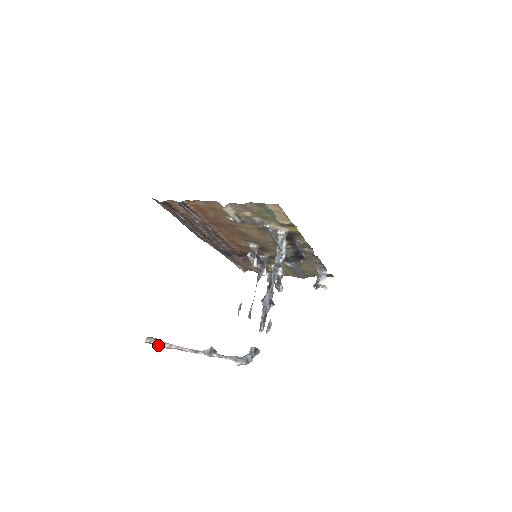
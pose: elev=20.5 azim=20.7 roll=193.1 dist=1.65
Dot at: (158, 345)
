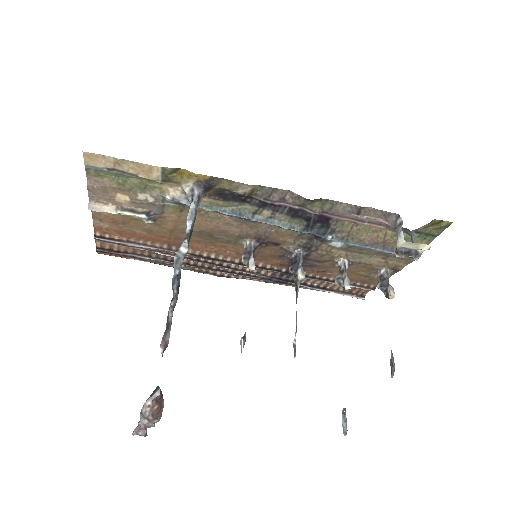
Dot at: (142, 434)
